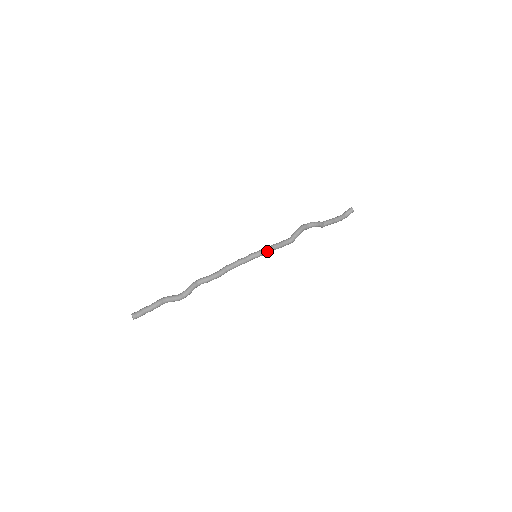
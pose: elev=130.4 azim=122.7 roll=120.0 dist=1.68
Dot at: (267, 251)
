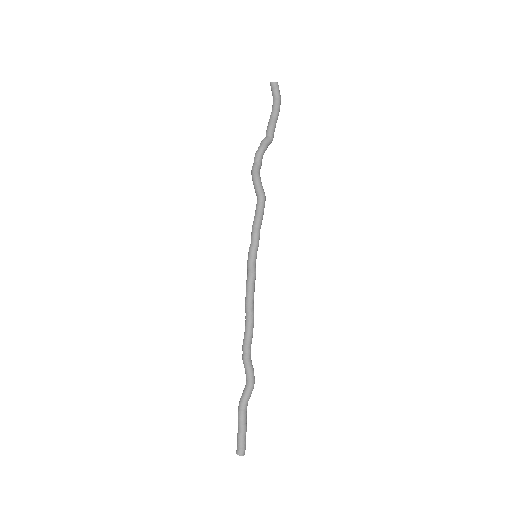
Dot at: (255, 241)
